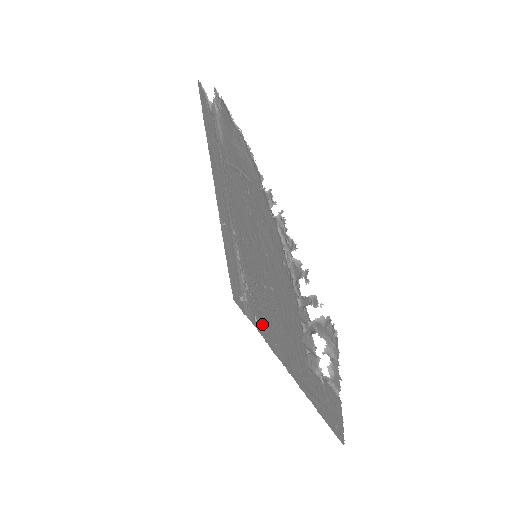
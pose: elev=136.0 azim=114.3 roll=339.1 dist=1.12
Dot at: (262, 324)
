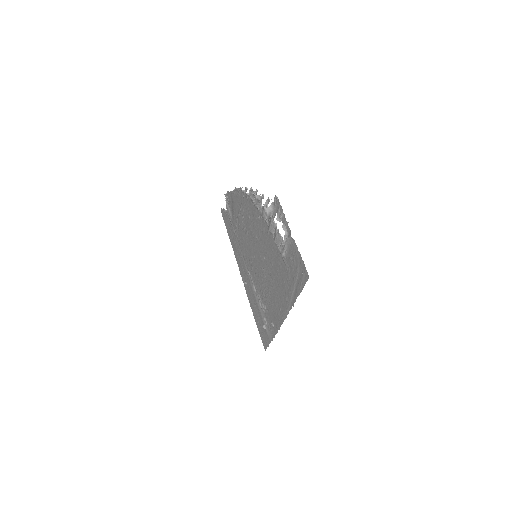
Dot at: (274, 316)
